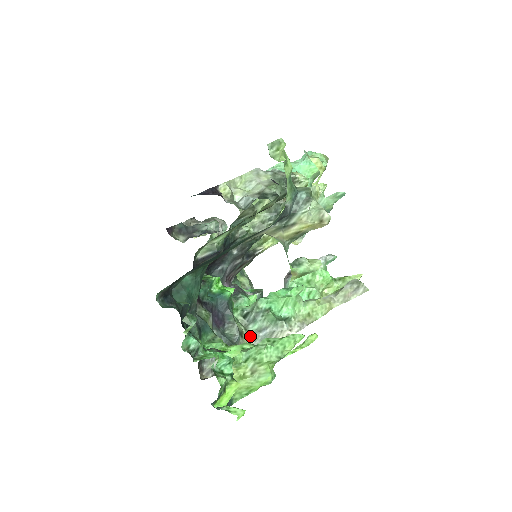
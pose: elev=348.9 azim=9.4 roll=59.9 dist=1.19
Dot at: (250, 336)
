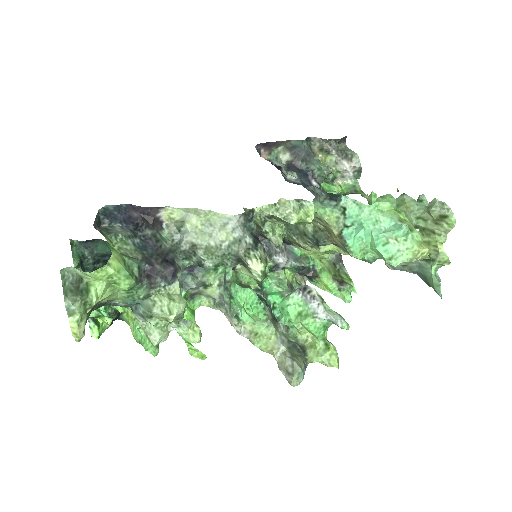
Dot at: (217, 292)
